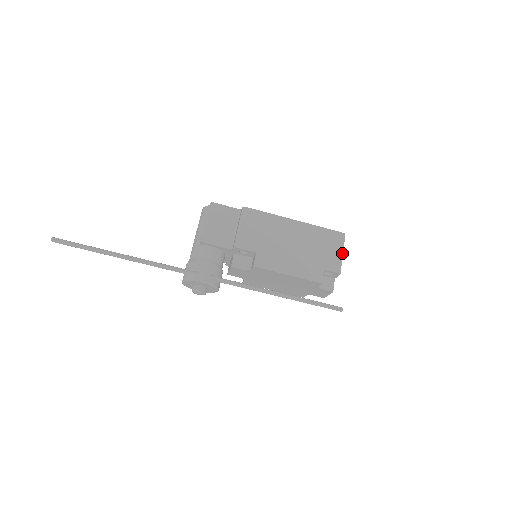
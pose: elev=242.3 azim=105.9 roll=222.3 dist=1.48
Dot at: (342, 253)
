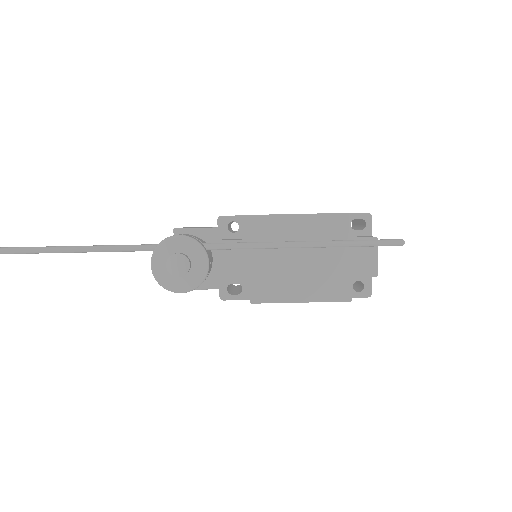
Dot at: occluded
